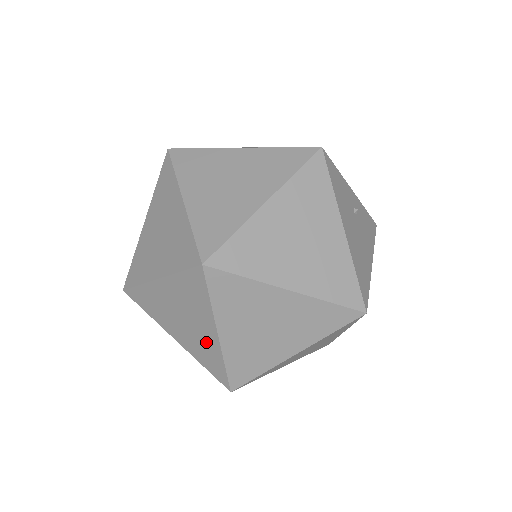
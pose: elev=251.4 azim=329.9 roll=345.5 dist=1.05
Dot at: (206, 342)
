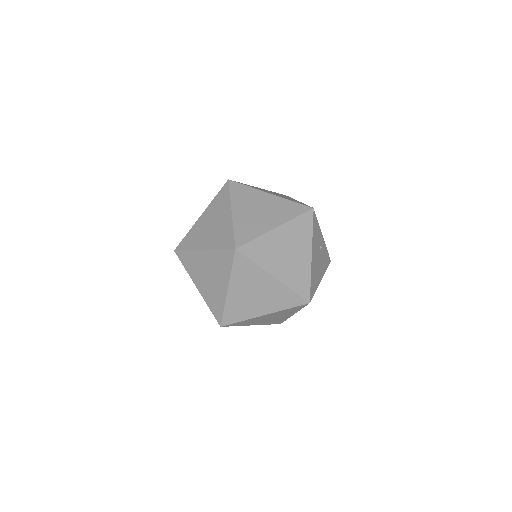
Dot at: (218, 293)
